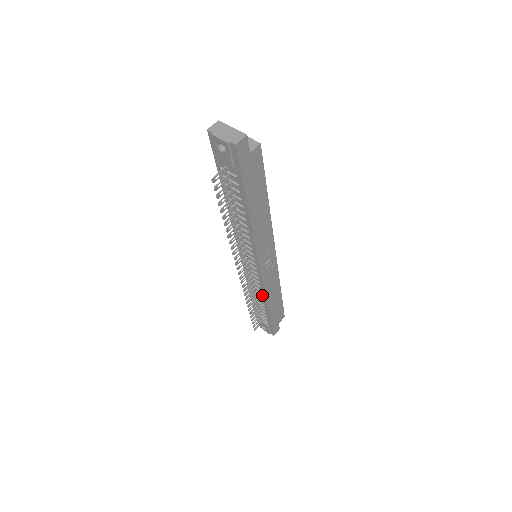
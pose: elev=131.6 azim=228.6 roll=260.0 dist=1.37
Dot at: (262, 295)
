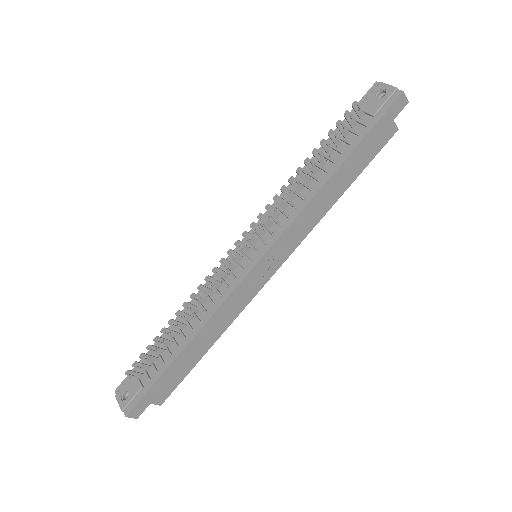
Dot at: (205, 315)
